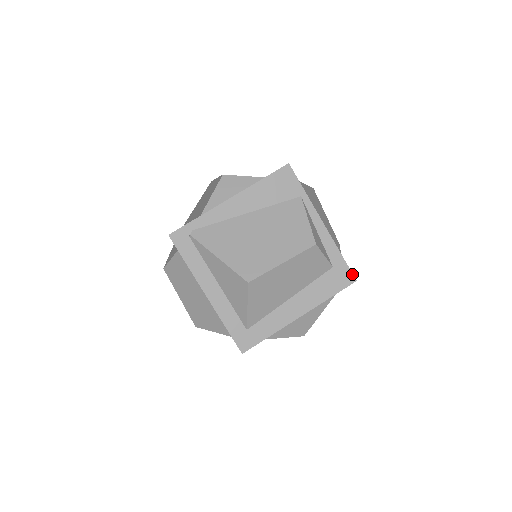
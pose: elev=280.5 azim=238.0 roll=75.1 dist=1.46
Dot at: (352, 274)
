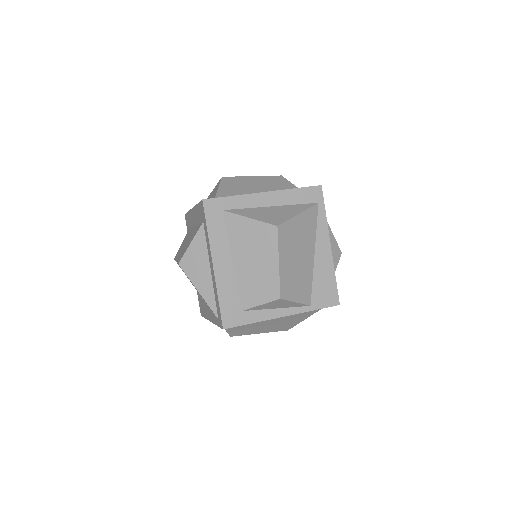
Dot at: occluded
